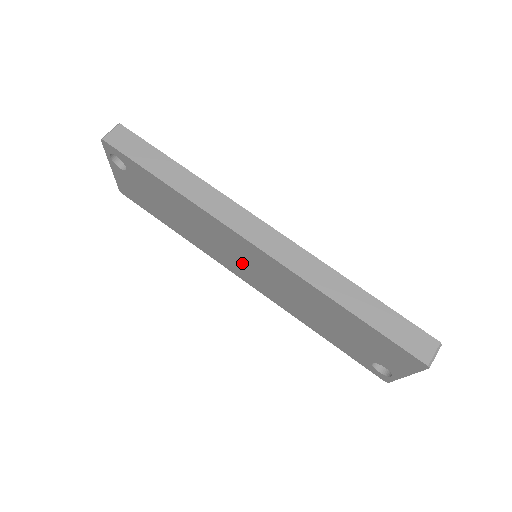
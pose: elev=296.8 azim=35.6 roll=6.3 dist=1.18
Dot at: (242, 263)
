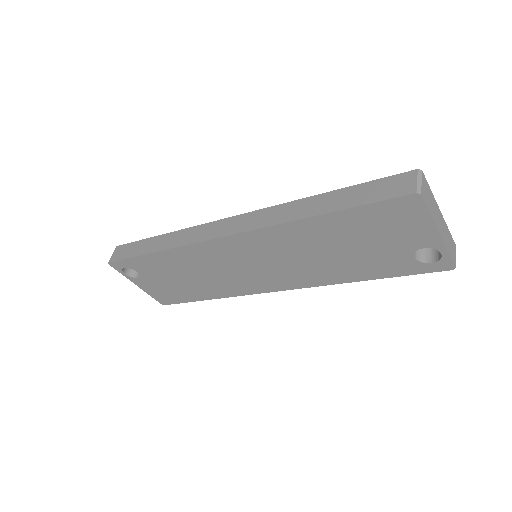
Dot at: (250, 270)
